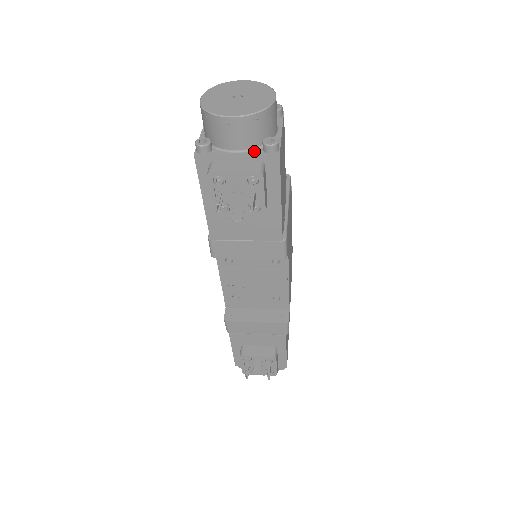
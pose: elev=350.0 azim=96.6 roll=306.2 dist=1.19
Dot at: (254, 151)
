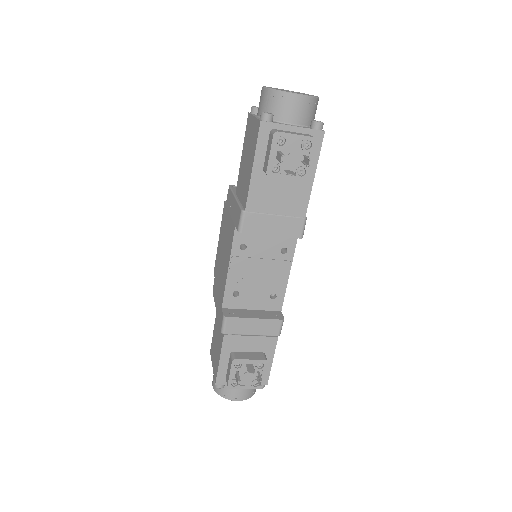
Dot at: (305, 127)
